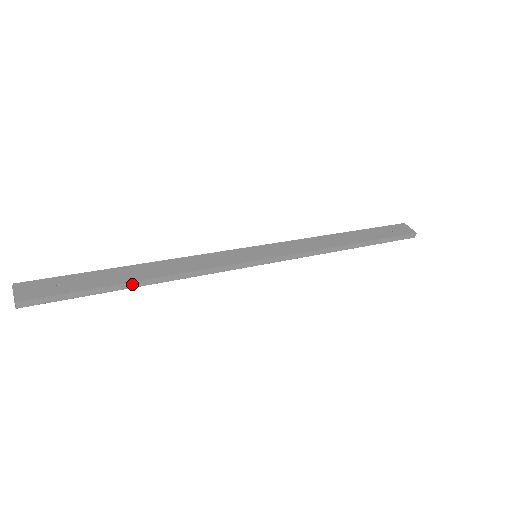
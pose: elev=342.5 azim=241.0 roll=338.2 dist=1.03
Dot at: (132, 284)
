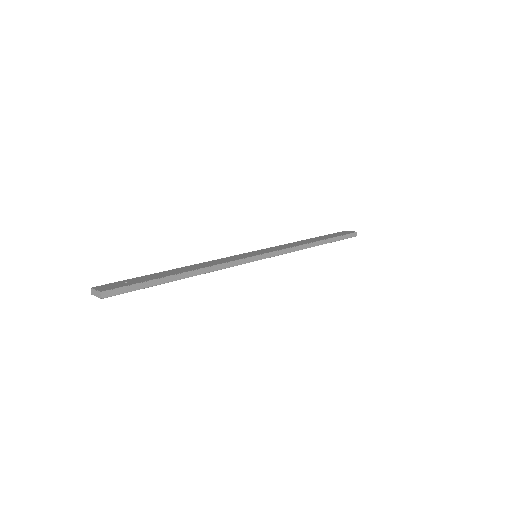
Dot at: (179, 276)
